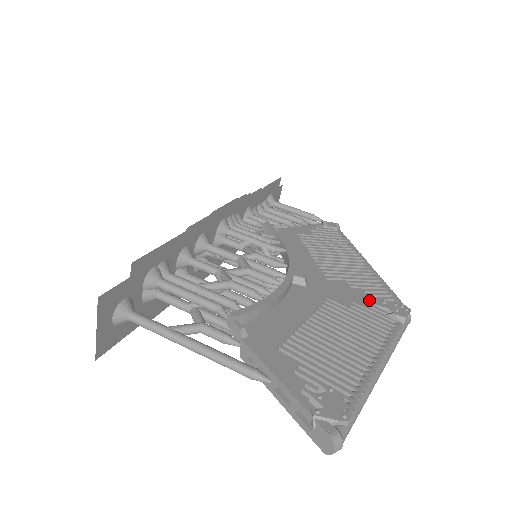
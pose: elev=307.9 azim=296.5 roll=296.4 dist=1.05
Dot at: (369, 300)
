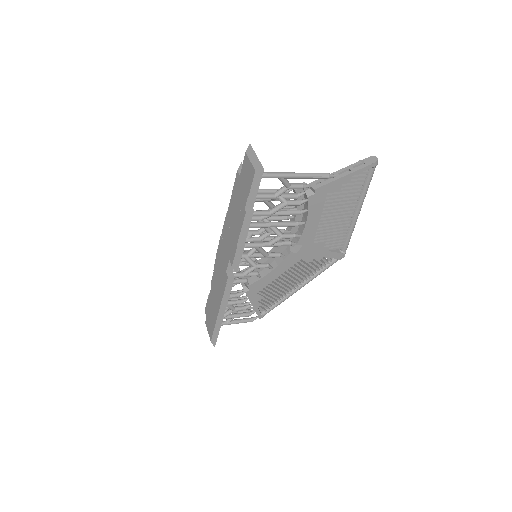
Dot at: occluded
